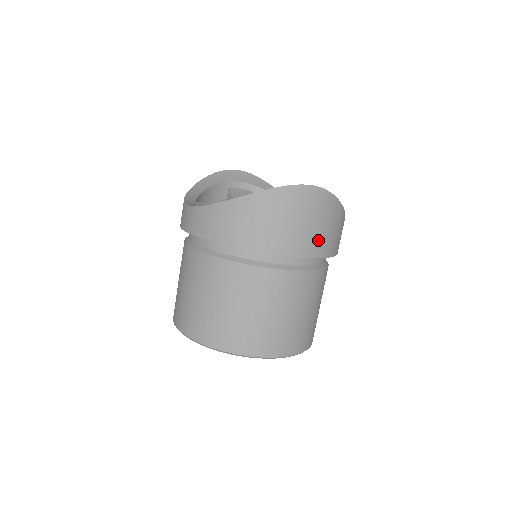
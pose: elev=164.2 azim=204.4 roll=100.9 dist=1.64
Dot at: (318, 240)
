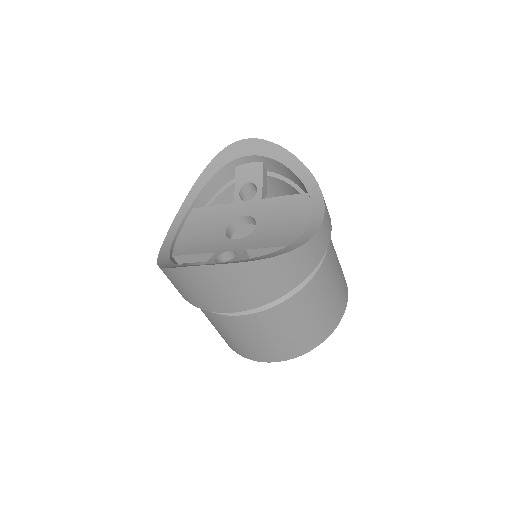
Dot at: (240, 298)
